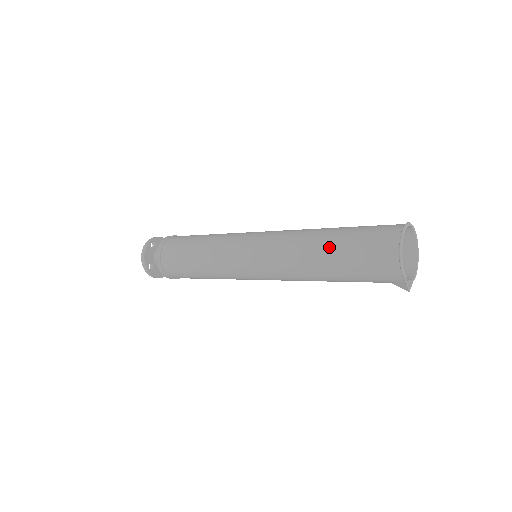
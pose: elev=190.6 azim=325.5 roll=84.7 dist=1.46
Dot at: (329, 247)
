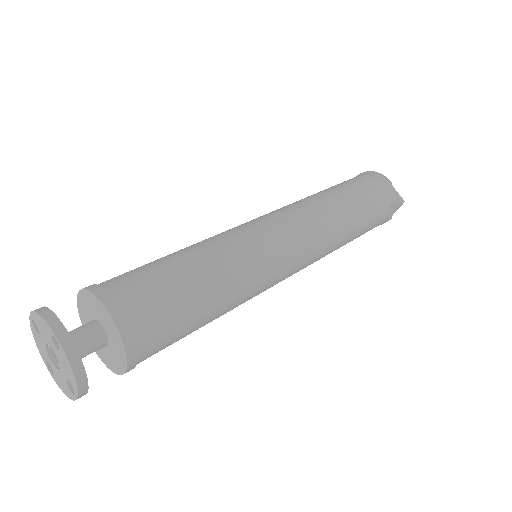
Dot at: (329, 189)
